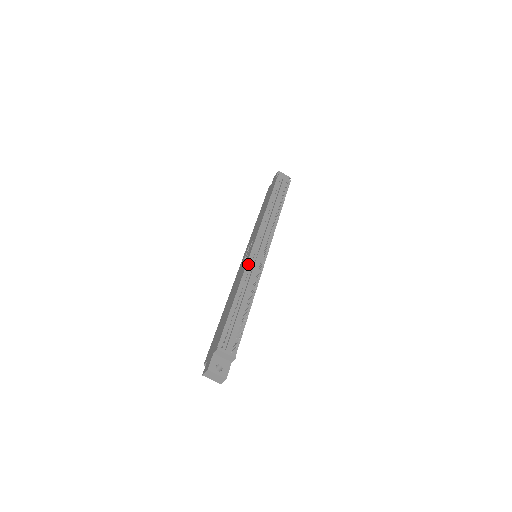
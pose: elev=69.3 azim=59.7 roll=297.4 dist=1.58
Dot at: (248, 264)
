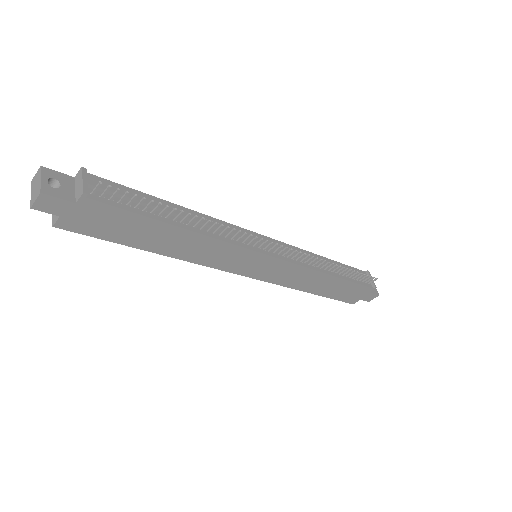
Dot at: (235, 227)
